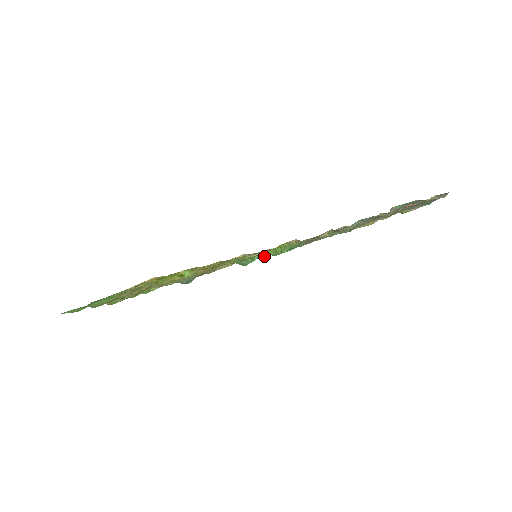
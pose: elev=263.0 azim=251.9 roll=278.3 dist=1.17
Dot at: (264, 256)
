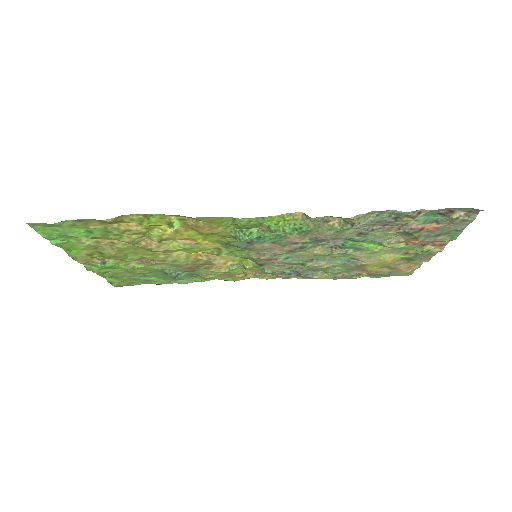
Dot at: (264, 237)
